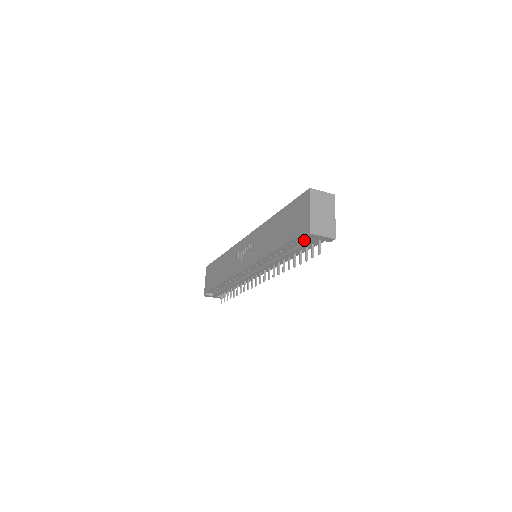
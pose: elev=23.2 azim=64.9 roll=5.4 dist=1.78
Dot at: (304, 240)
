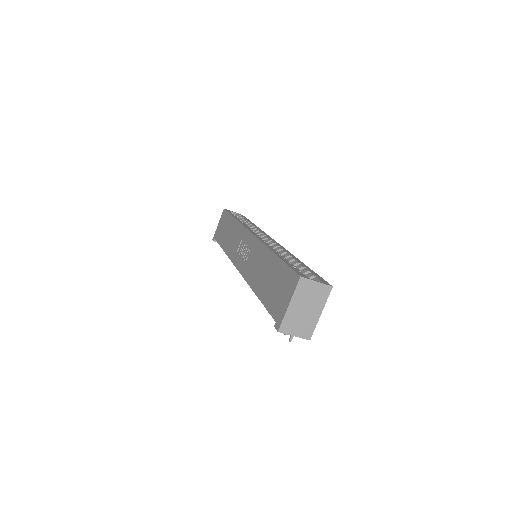
Dot at: occluded
